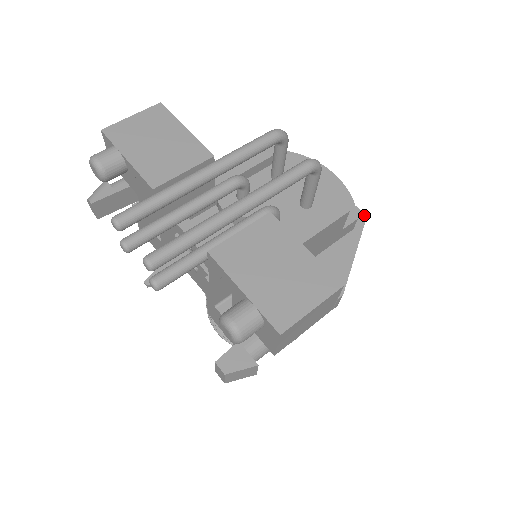
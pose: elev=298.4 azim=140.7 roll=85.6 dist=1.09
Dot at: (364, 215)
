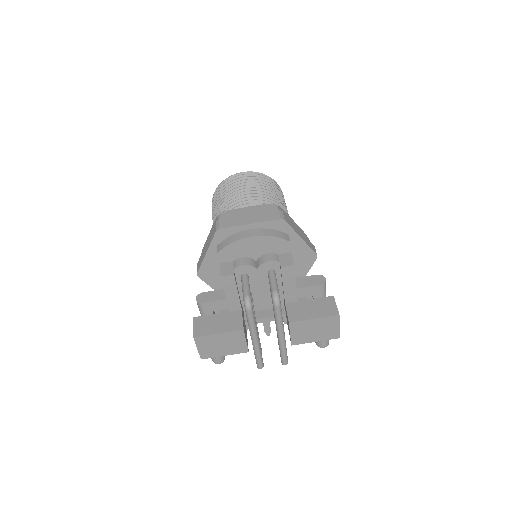
Dot at: (282, 220)
